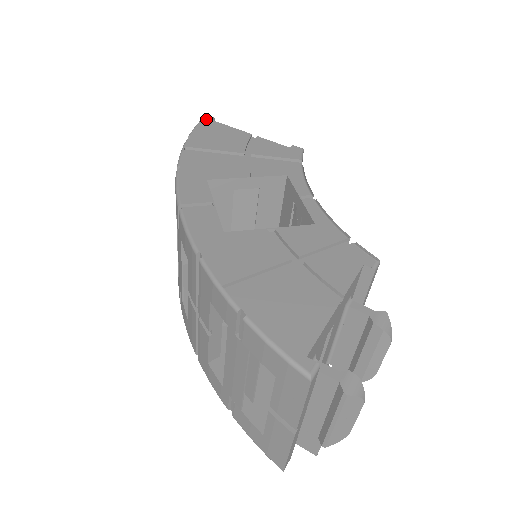
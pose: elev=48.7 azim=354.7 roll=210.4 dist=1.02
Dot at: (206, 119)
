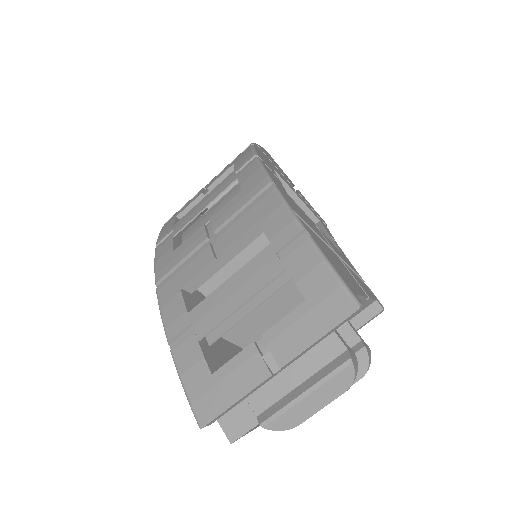
Dot at: occluded
